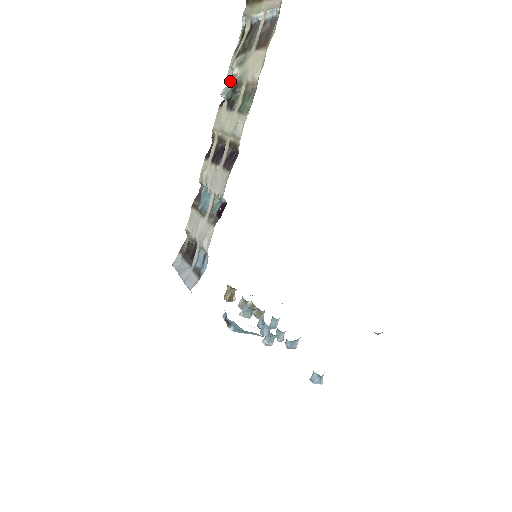
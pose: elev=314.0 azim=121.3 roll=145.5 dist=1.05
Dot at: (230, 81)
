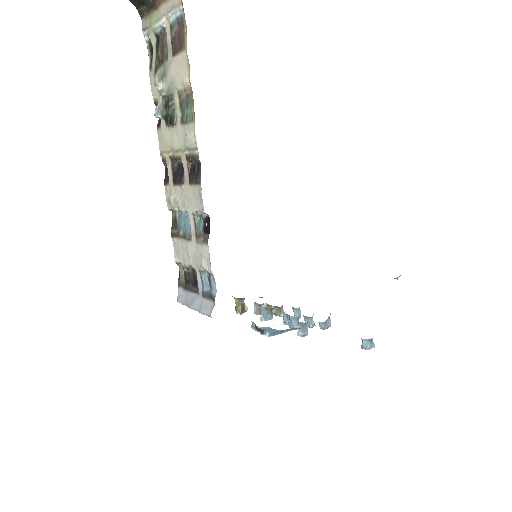
Dot at: (158, 99)
